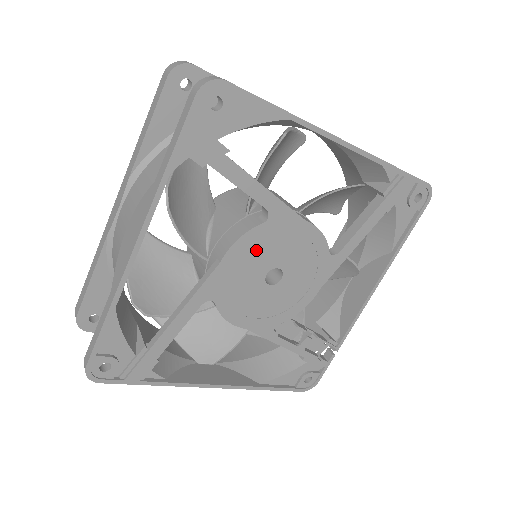
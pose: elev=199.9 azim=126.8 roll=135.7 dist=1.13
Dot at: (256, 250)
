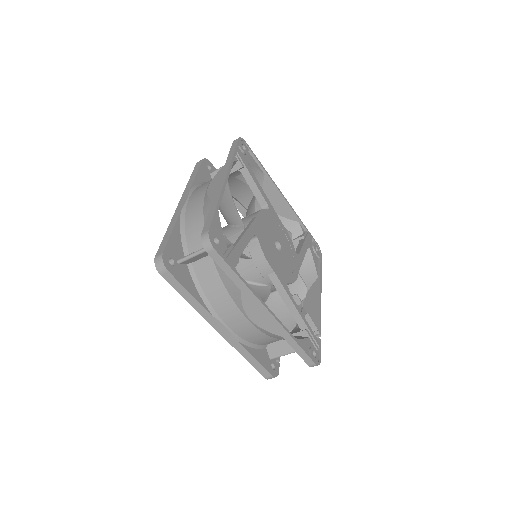
Dot at: (268, 223)
